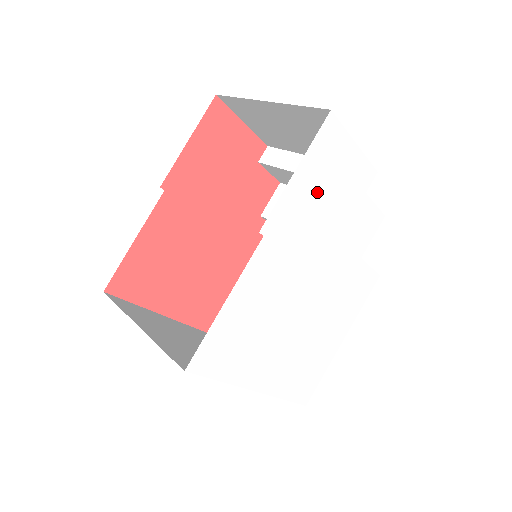
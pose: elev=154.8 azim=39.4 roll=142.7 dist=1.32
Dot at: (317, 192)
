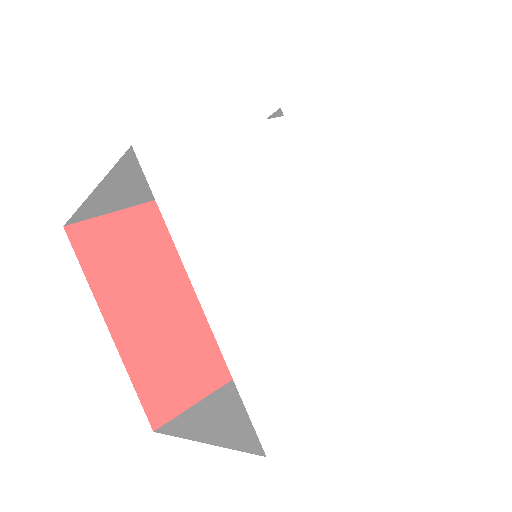
Dot at: (347, 141)
